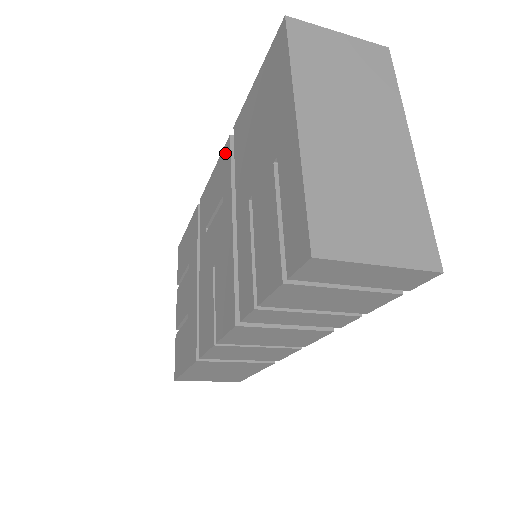
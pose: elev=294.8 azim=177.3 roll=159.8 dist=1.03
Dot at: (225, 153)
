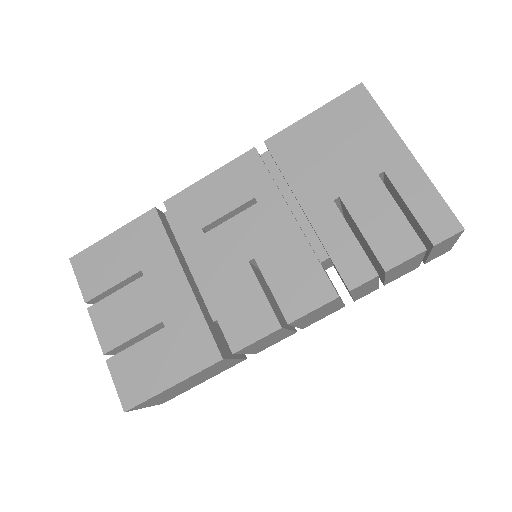
Dot at: (247, 161)
